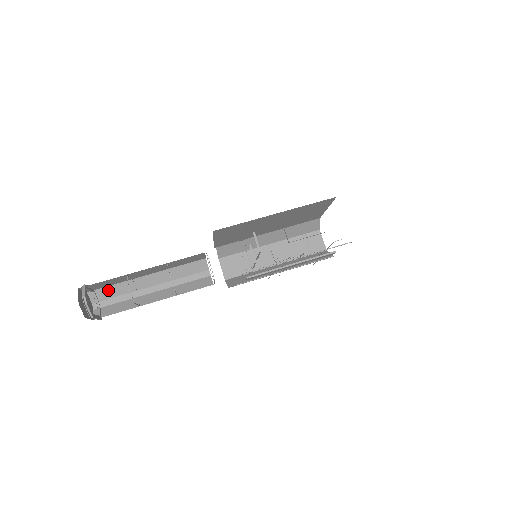
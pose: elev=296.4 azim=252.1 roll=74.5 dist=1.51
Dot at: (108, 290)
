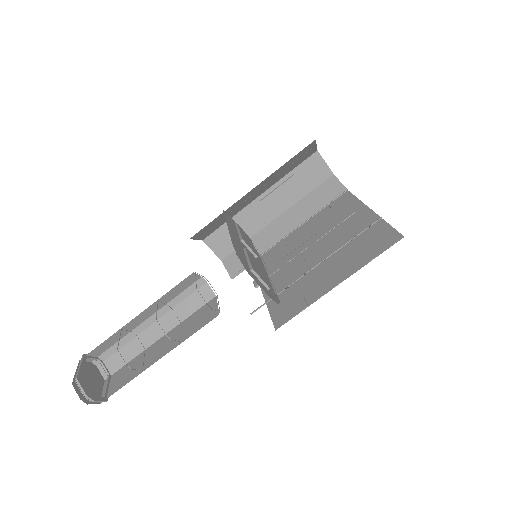
Dot at: (100, 347)
